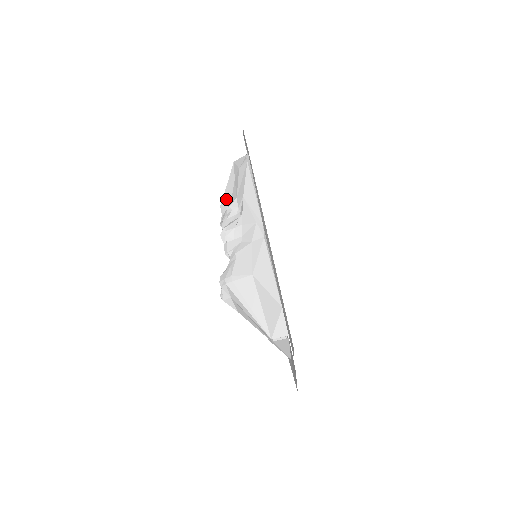
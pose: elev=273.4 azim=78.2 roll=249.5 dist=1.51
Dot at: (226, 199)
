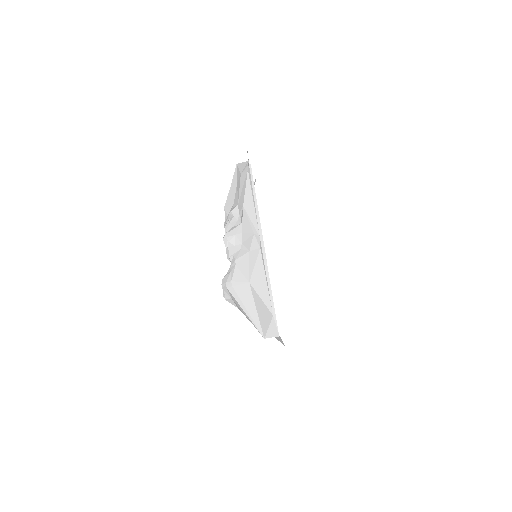
Dot at: (229, 202)
